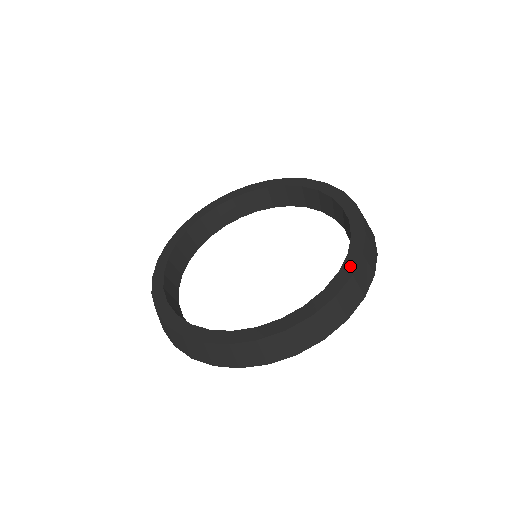
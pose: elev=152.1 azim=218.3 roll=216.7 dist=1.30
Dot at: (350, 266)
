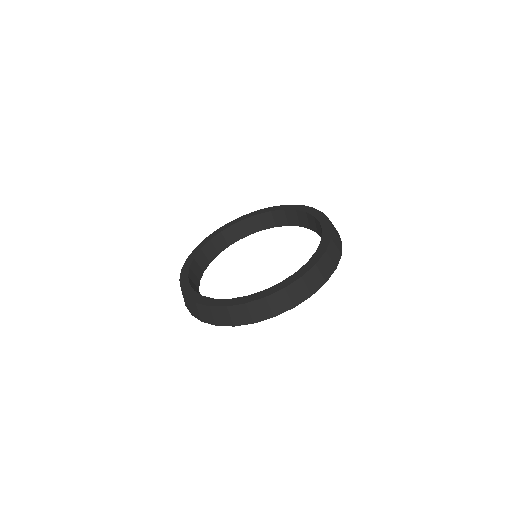
Dot at: (327, 235)
